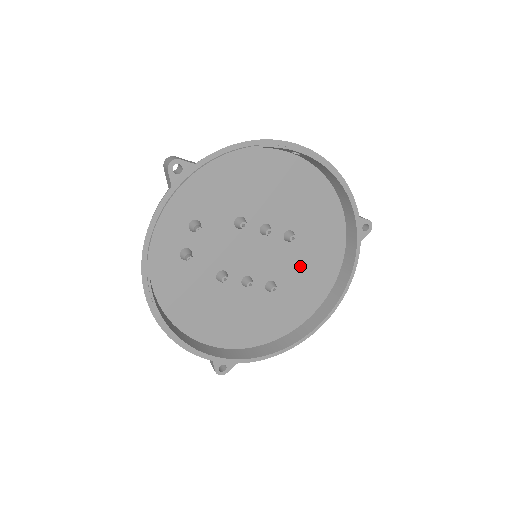
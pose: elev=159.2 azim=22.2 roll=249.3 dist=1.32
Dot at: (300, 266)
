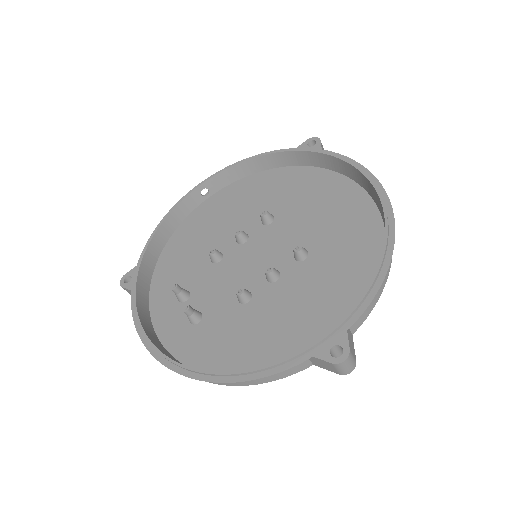
Dot at: (308, 219)
